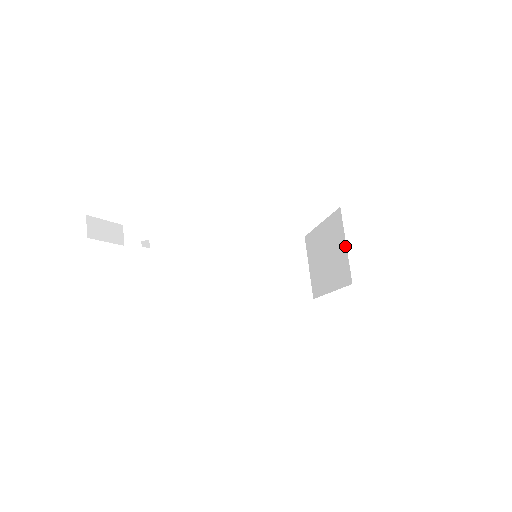
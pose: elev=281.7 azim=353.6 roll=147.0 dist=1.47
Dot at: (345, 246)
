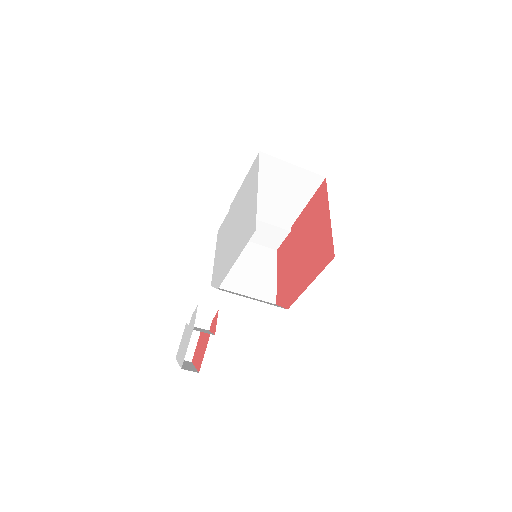
Dot at: occluded
